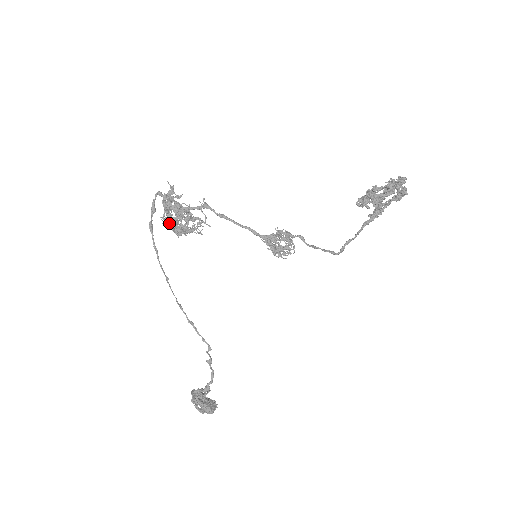
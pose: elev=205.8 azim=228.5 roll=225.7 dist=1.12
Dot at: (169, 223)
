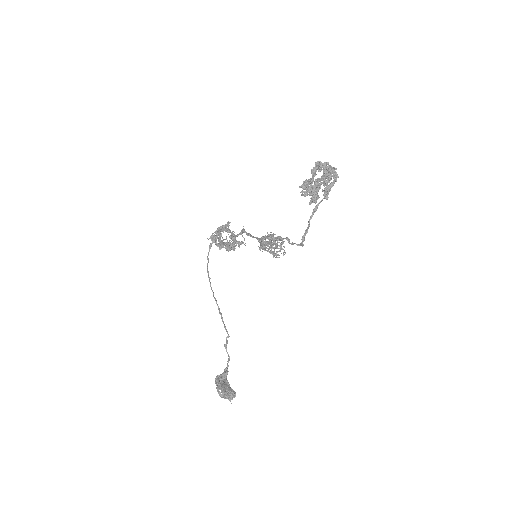
Dot at: (212, 238)
